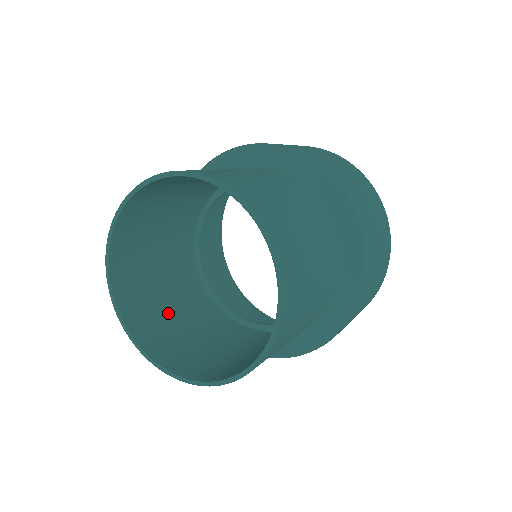
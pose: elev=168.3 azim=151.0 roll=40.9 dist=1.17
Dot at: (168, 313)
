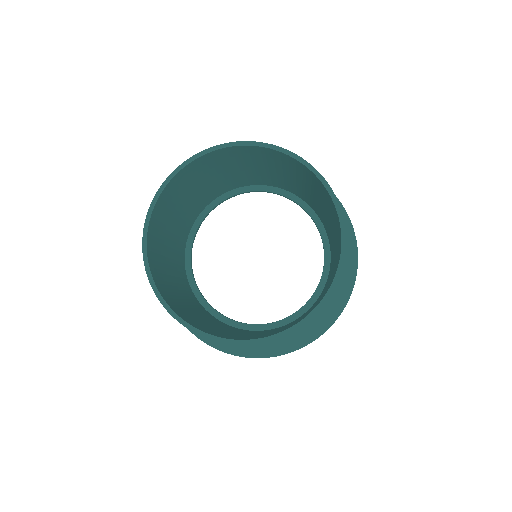
Dot at: (166, 254)
